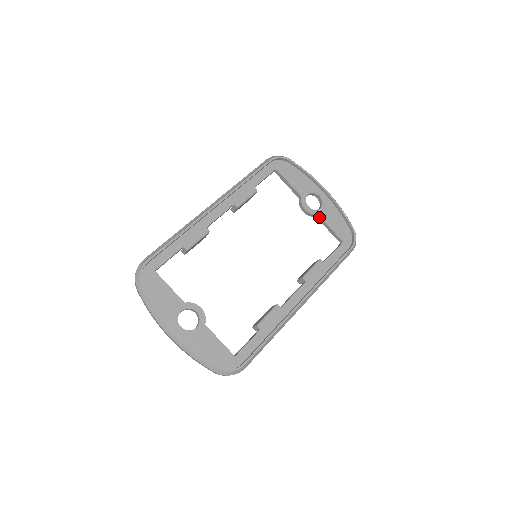
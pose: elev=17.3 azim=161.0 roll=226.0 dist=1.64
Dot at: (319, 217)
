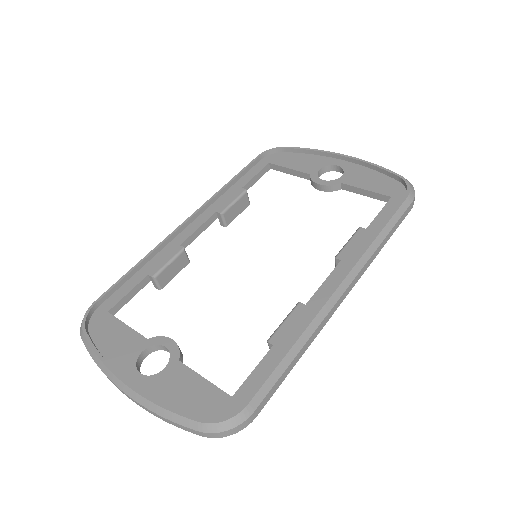
Dot at: (344, 186)
